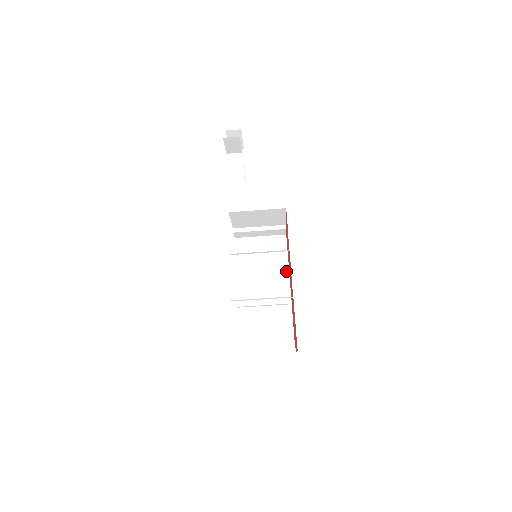
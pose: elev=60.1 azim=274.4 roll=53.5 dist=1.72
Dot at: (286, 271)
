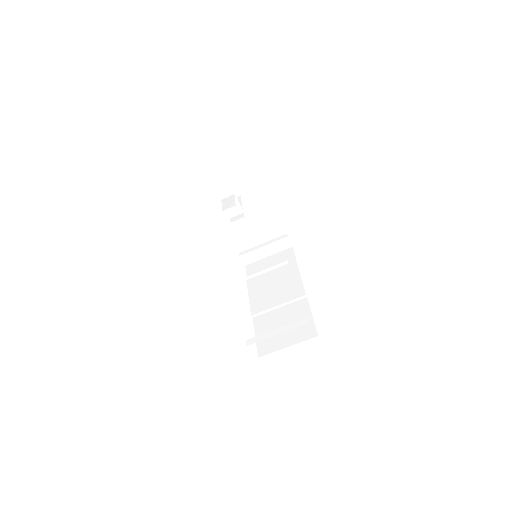
Dot at: (296, 272)
